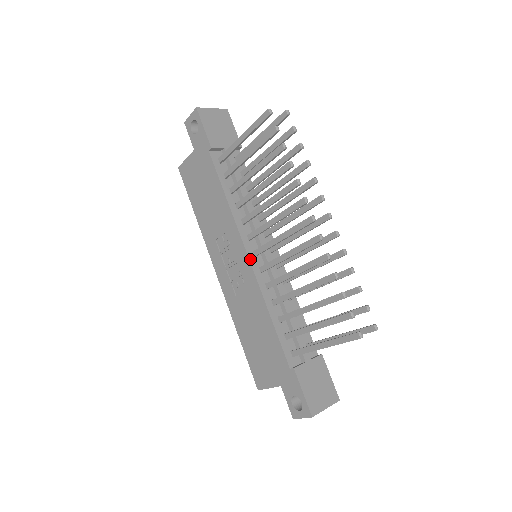
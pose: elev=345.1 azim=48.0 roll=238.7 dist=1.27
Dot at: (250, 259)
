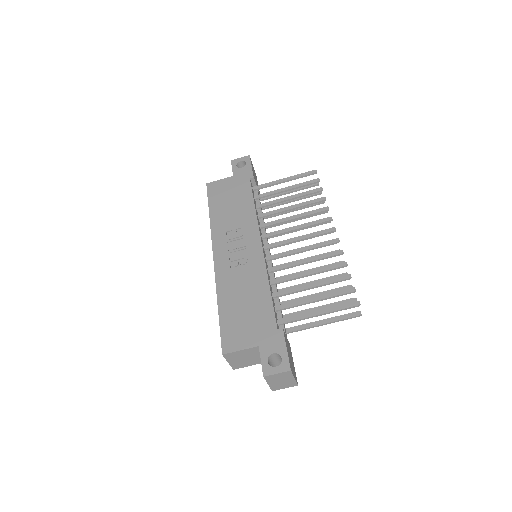
Dot at: (262, 247)
